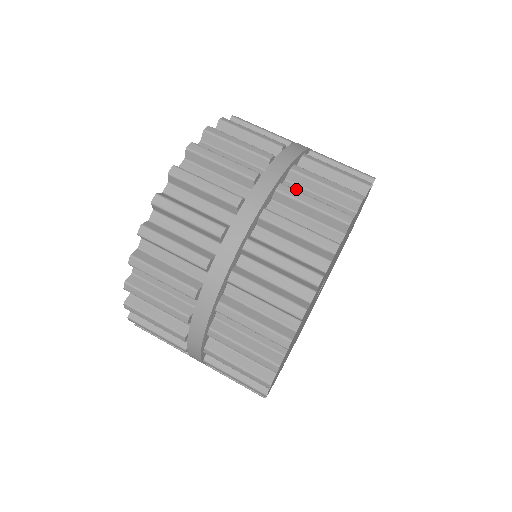
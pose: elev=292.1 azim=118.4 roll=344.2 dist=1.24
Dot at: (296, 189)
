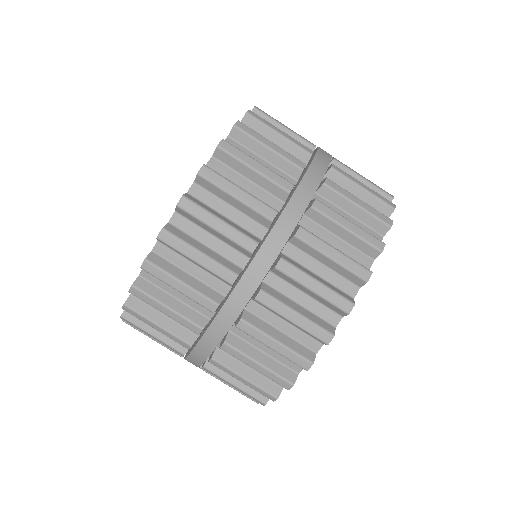
Dot at: (245, 335)
